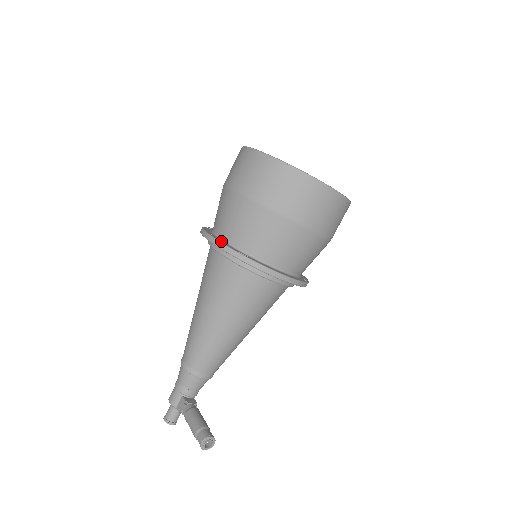
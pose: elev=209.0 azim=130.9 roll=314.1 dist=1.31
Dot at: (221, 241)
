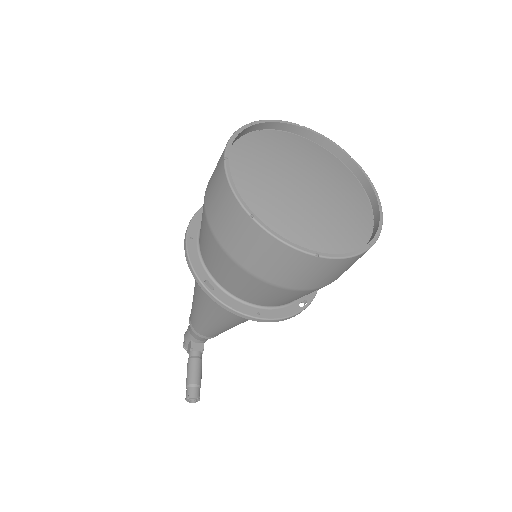
Dot at: (193, 256)
